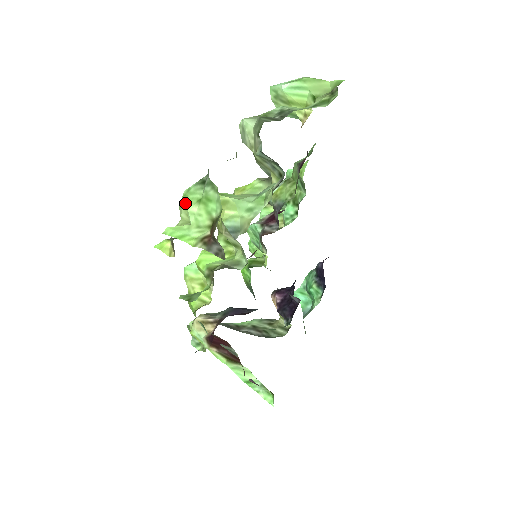
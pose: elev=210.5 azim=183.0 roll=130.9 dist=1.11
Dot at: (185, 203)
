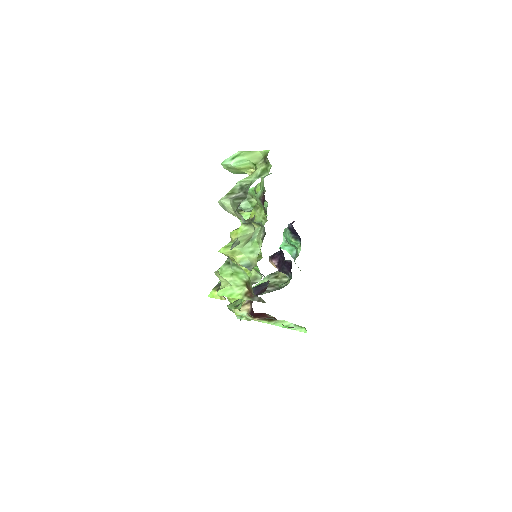
Dot at: (223, 277)
